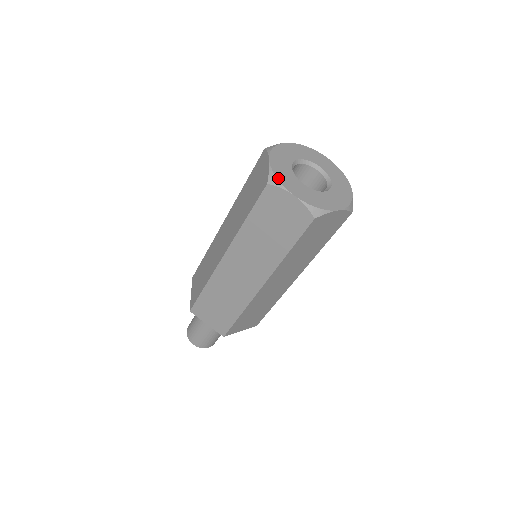
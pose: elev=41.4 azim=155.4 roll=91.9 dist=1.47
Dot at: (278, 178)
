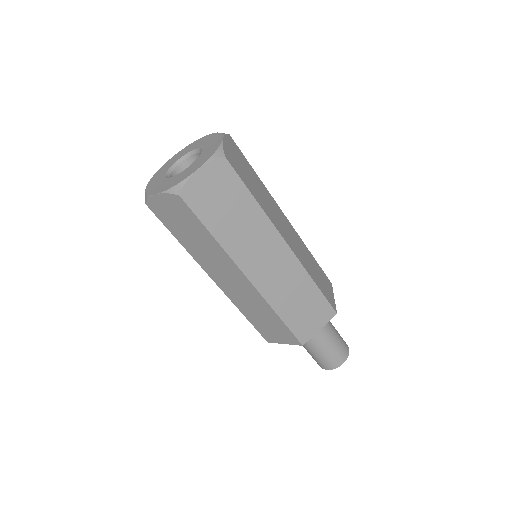
Dot at: (147, 193)
